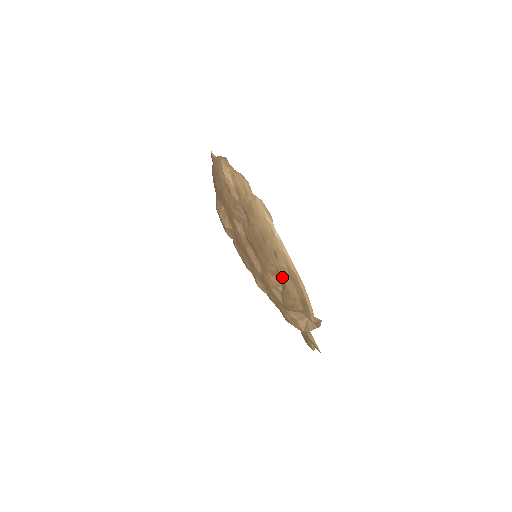
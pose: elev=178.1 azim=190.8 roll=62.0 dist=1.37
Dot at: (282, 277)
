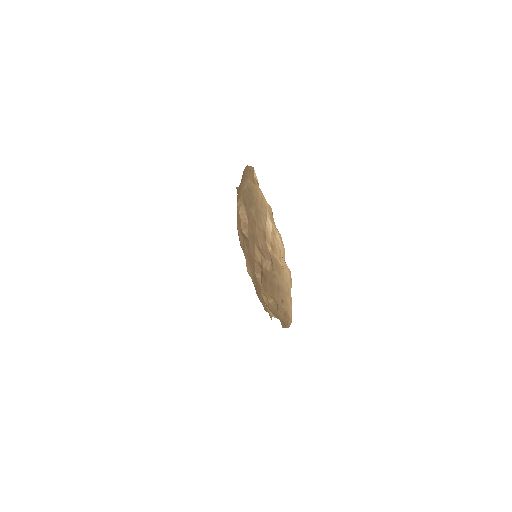
Dot at: (278, 308)
